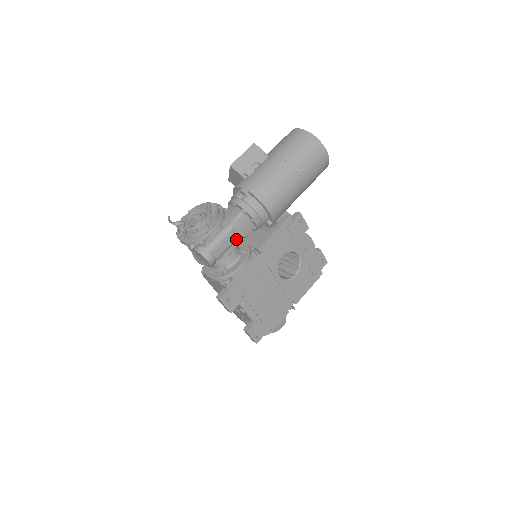
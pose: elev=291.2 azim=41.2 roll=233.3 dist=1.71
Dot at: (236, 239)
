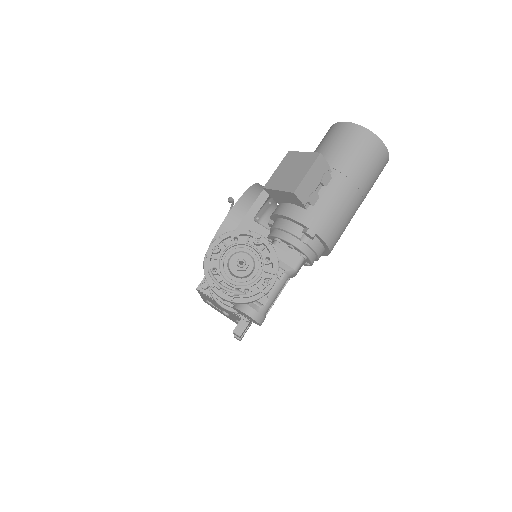
Dot at: occluded
